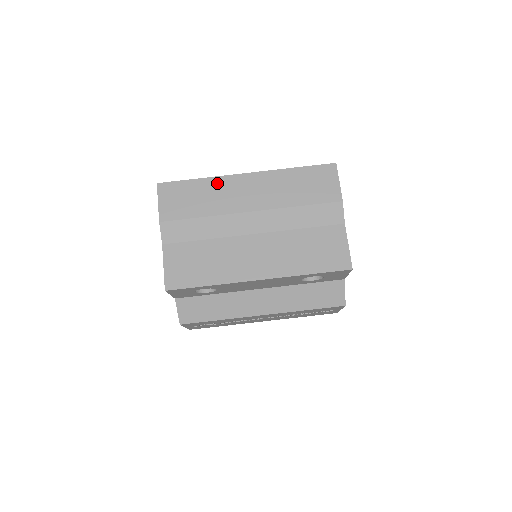
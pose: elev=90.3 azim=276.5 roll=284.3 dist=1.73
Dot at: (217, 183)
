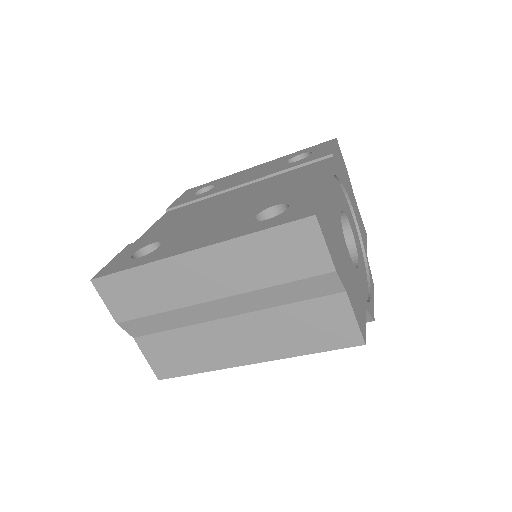
Dot at: (159, 270)
